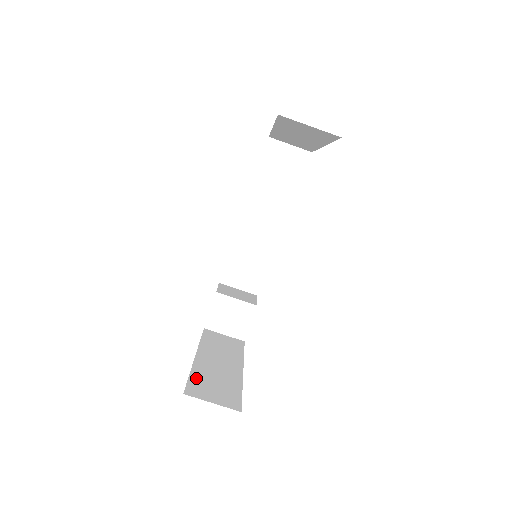
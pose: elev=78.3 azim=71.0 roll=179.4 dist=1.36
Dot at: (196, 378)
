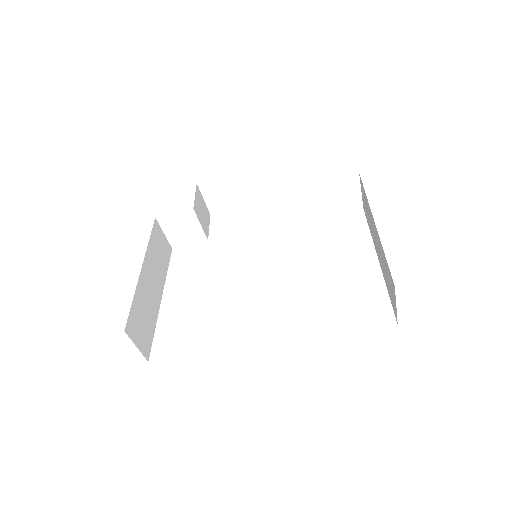
Dot at: (136, 307)
